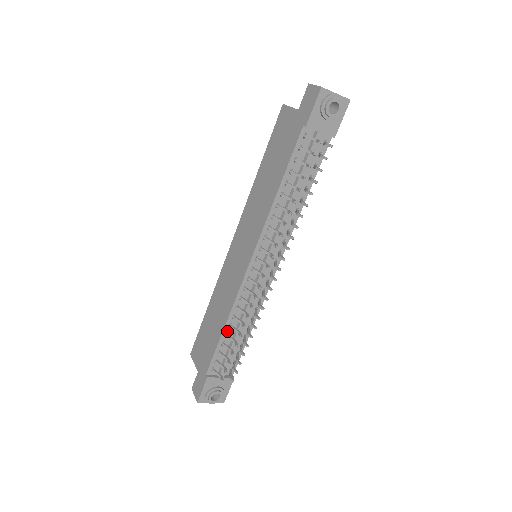
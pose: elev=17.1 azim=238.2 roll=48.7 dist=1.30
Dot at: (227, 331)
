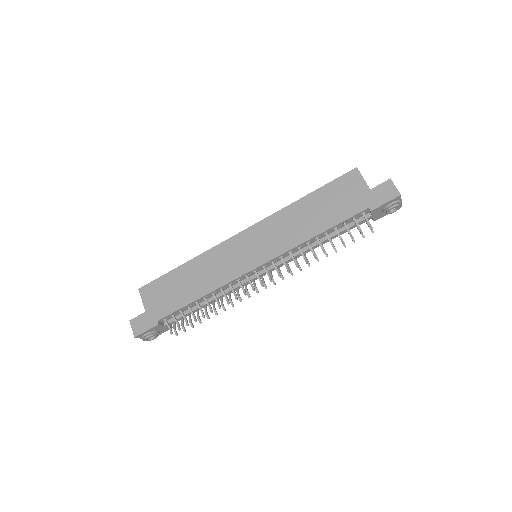
Dot at: (199, 300)
